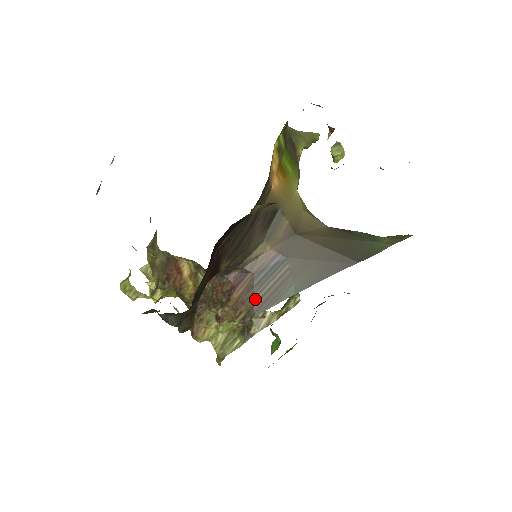
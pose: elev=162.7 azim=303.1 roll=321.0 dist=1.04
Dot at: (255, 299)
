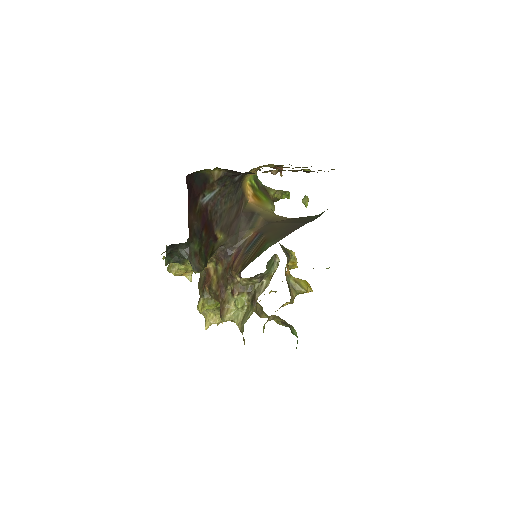
Dot at: (246, 259)
